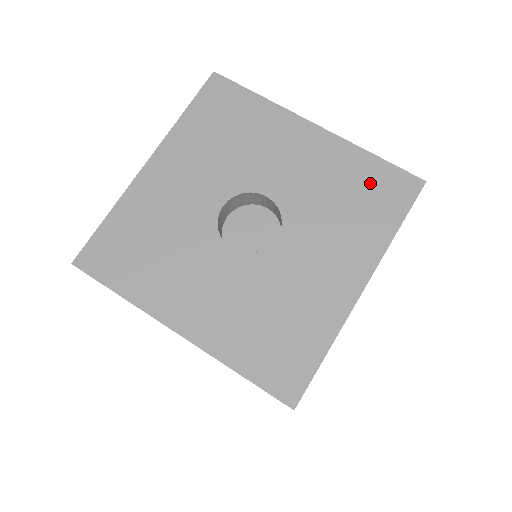
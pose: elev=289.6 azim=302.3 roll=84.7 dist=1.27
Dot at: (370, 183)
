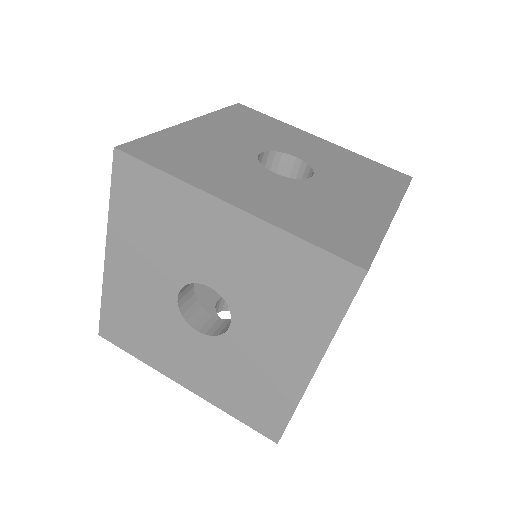
Dot at: (373, 169)
